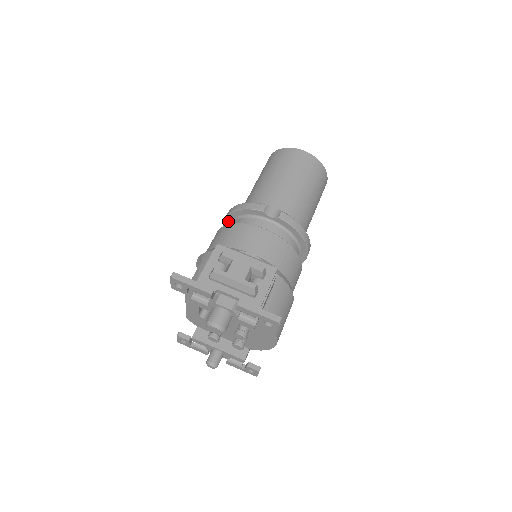
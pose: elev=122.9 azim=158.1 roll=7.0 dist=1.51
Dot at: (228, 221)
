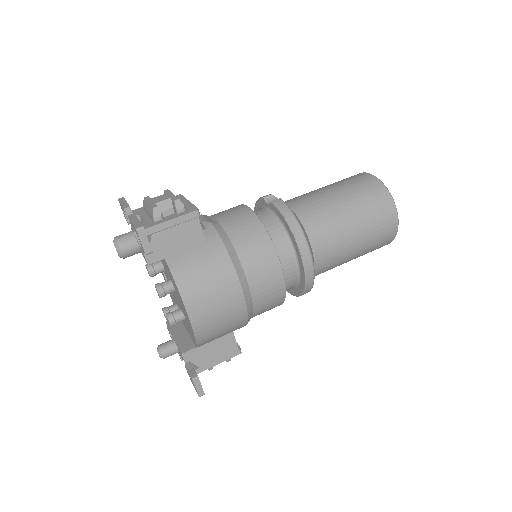
Dot at: occluded
